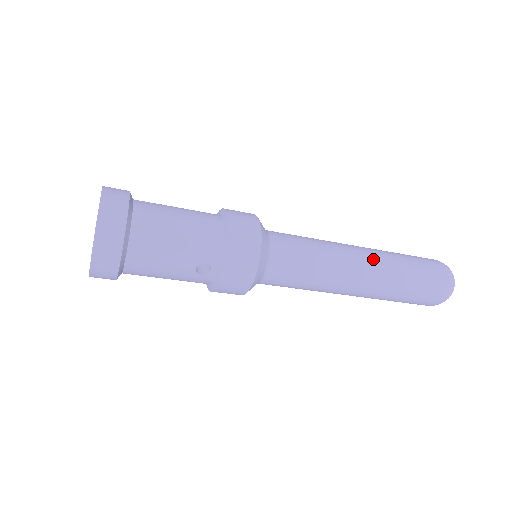
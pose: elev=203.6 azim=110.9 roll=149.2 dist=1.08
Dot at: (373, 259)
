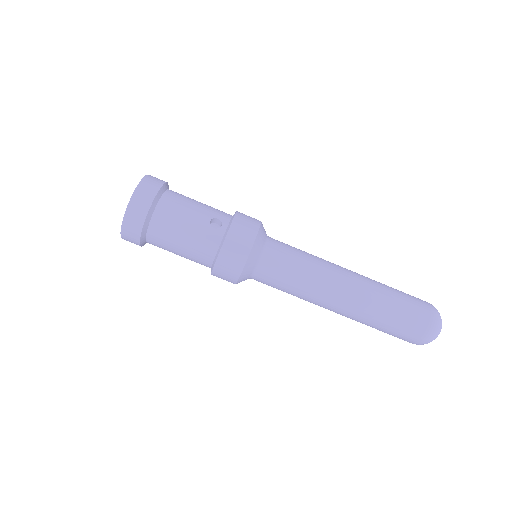
Dot at: occluded
